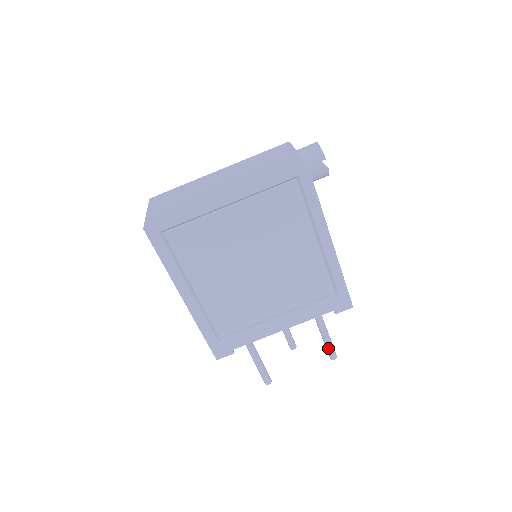
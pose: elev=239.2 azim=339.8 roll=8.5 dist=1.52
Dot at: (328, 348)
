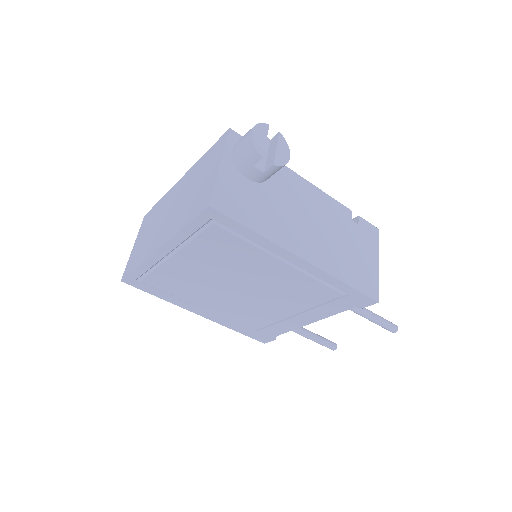
Dot at: occluded
